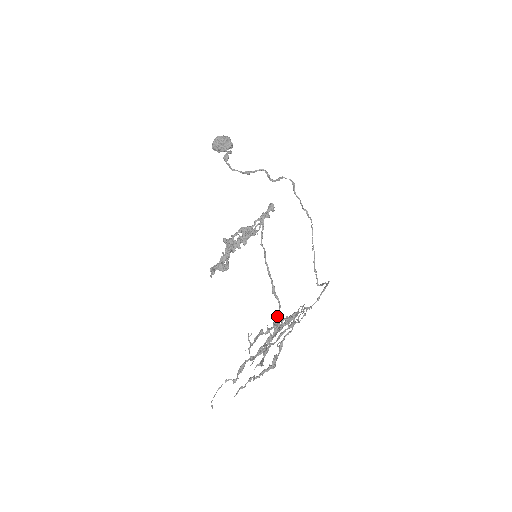
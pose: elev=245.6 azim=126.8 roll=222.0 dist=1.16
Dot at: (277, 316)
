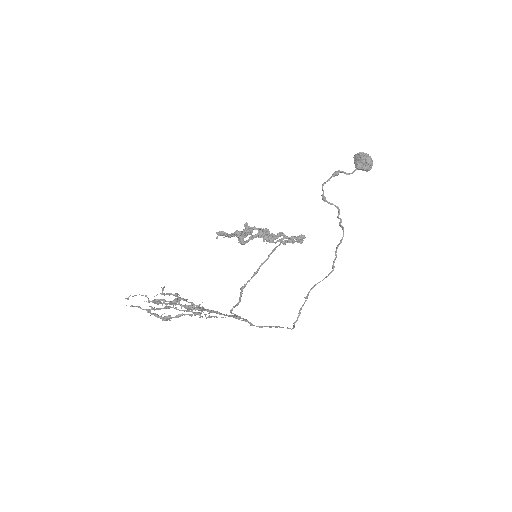
Dot at: (235, 305)
